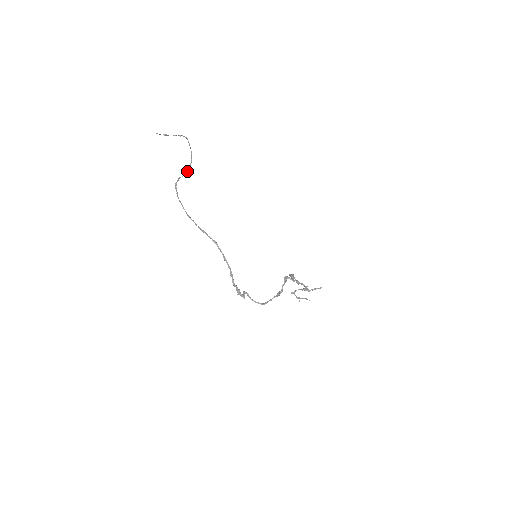
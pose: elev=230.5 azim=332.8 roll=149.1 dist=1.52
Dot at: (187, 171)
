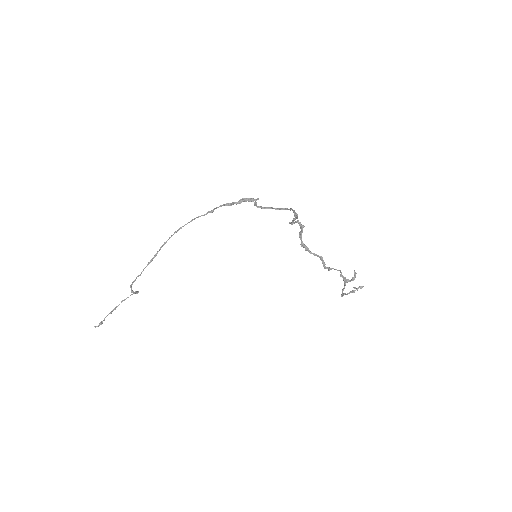
Dot at: (137, 291)
